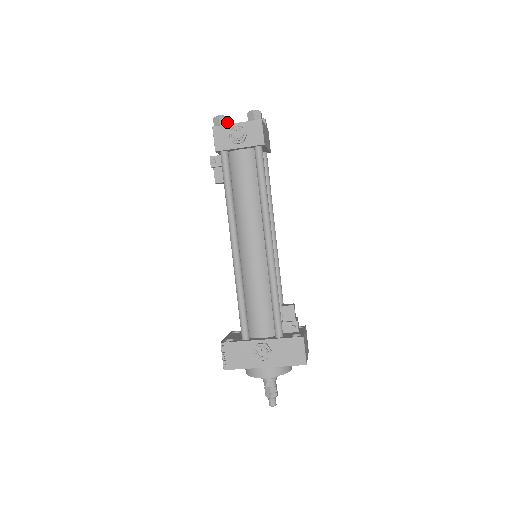
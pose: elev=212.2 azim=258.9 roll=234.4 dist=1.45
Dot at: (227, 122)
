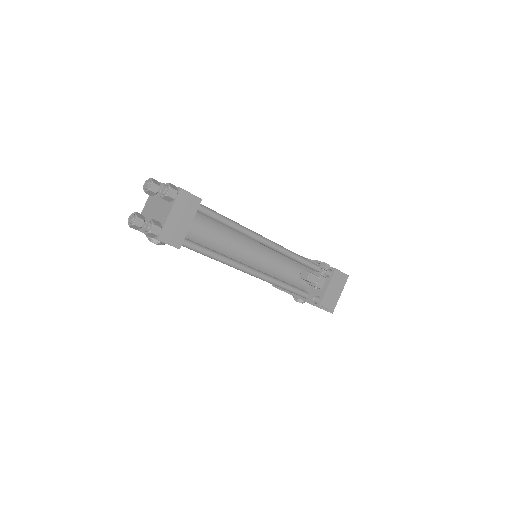
Dot at: (140, 222)
